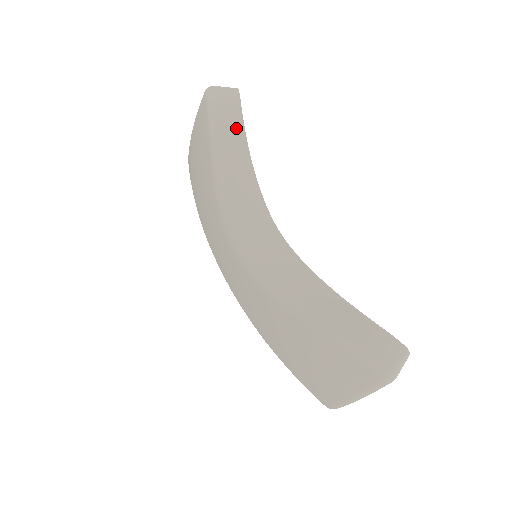
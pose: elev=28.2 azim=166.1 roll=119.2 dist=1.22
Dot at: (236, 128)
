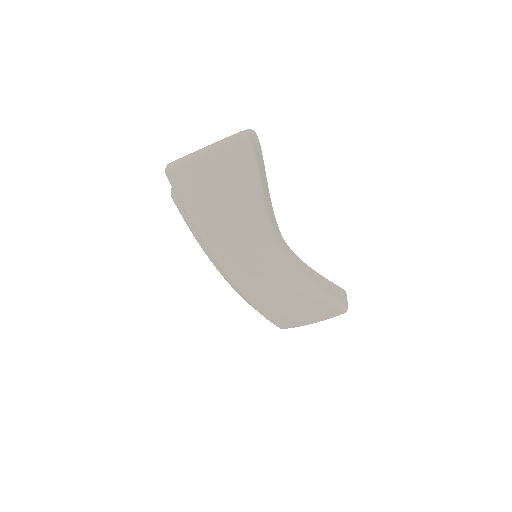
Dot at: (263, 171)
